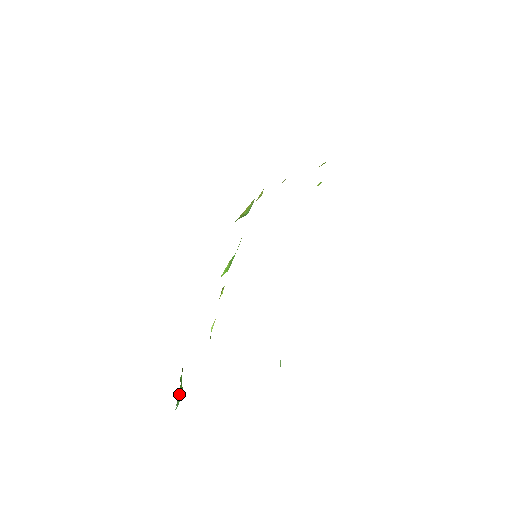
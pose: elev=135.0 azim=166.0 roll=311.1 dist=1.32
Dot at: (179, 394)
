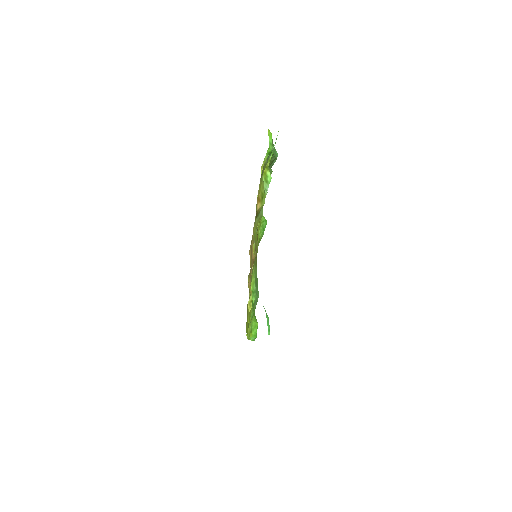
Dot at: occluded
